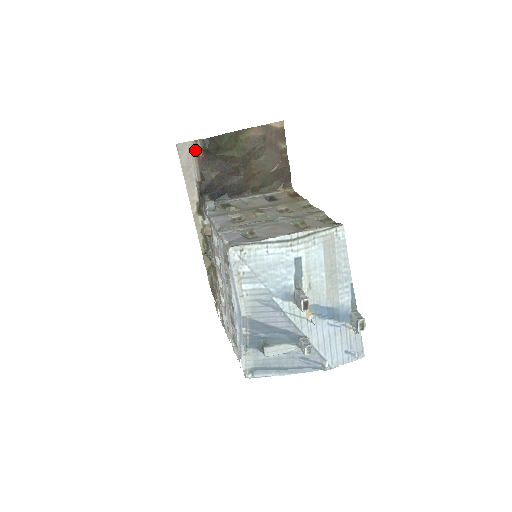
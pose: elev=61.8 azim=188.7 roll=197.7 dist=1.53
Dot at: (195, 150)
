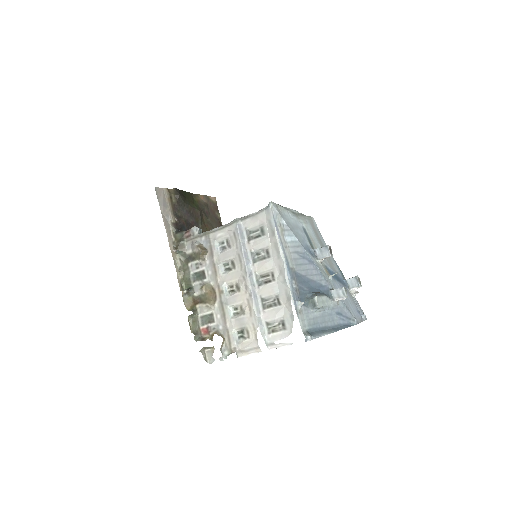
Dot at: (168, 196)
